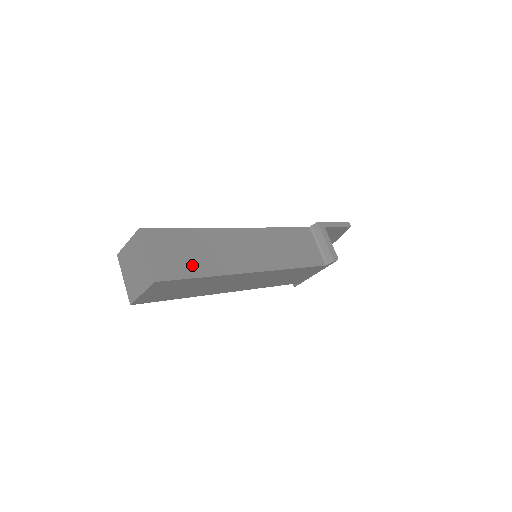
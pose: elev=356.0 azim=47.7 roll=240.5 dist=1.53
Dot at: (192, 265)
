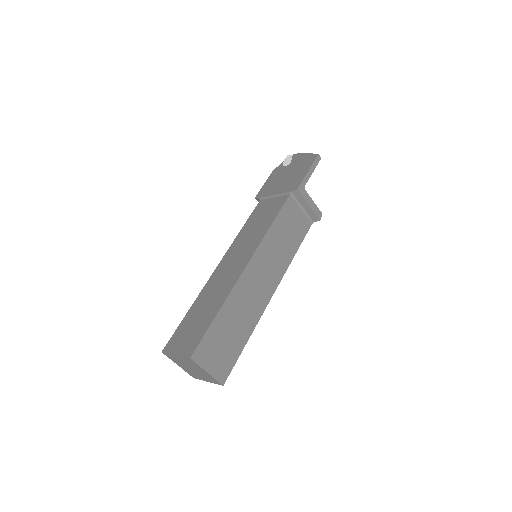
Dot at: (235, 343)
